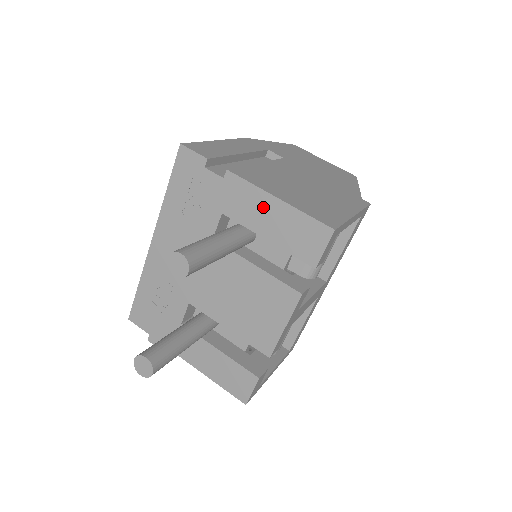
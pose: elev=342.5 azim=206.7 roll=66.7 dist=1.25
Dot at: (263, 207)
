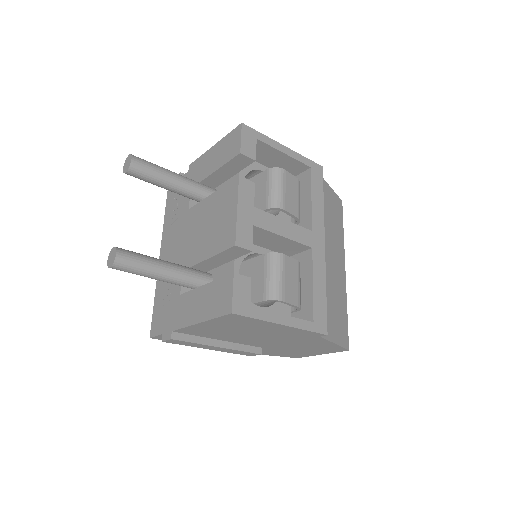
Dot at: (208, 159)
